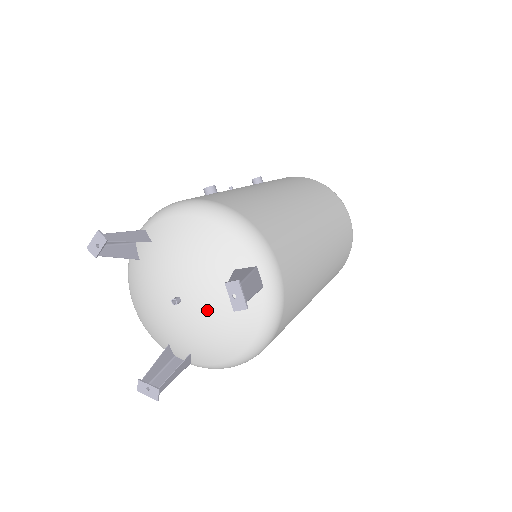
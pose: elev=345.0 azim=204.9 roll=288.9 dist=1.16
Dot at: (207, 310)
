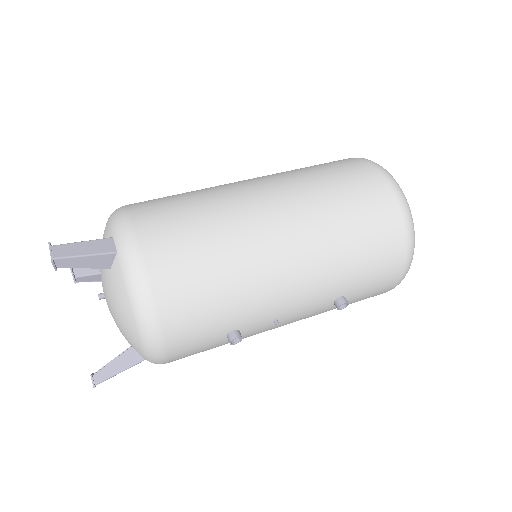
Dot at: (106, 293)
